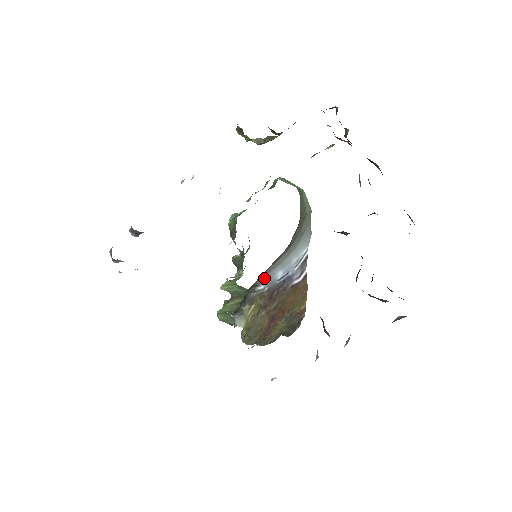
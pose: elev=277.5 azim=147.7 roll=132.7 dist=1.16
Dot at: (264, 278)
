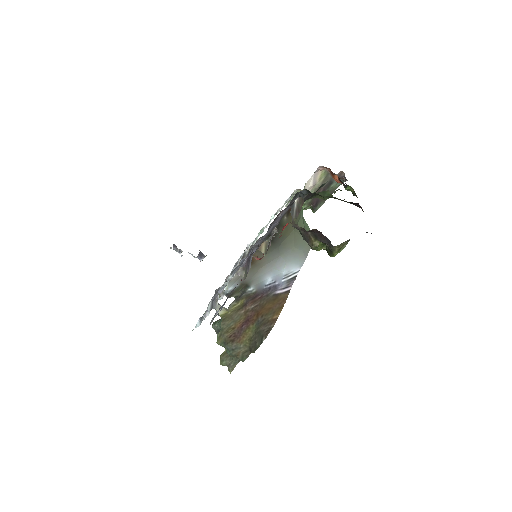
Dot at: (256, 280)
